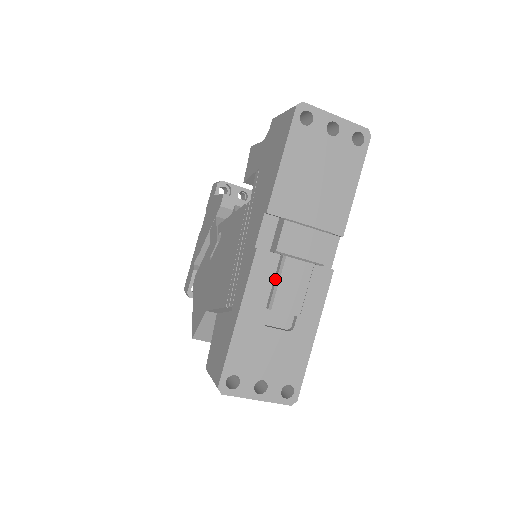
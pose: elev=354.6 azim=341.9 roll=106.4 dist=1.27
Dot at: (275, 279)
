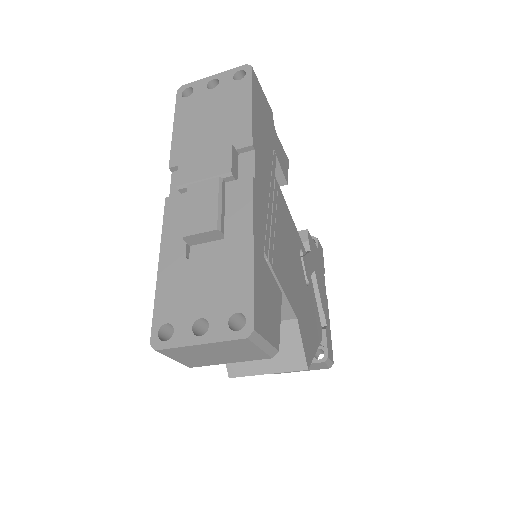
Dot at: (186, 212)
